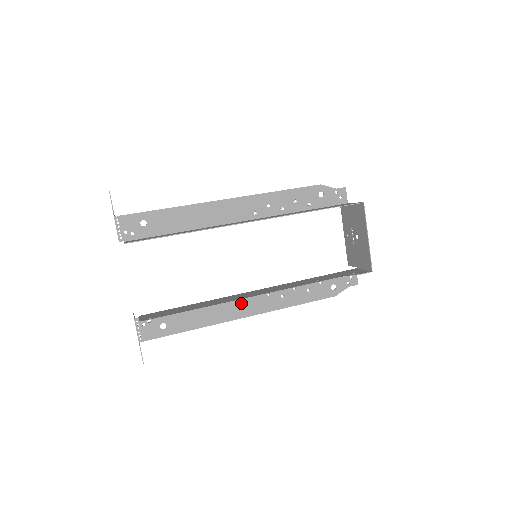
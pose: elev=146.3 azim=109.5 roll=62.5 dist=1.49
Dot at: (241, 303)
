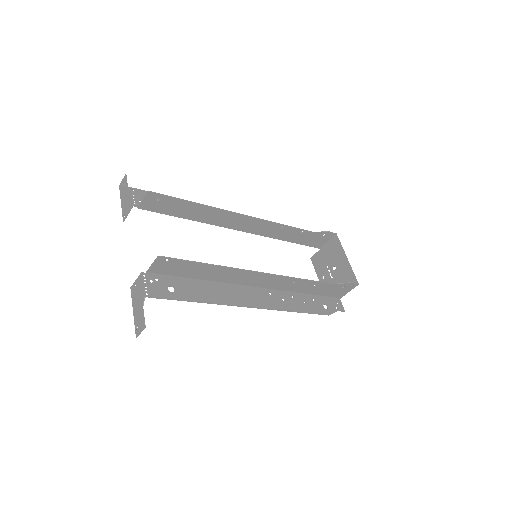
Dot at: (247, 293)
